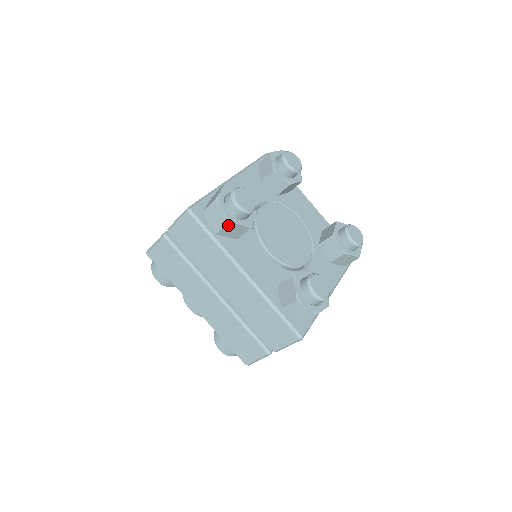
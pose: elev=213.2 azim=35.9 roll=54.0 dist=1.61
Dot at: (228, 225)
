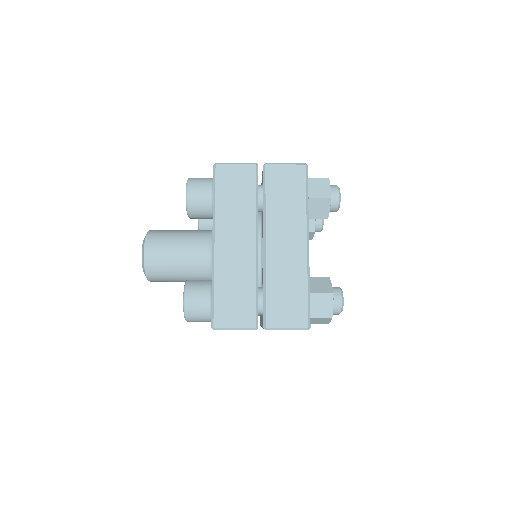
Dot at: occluded
